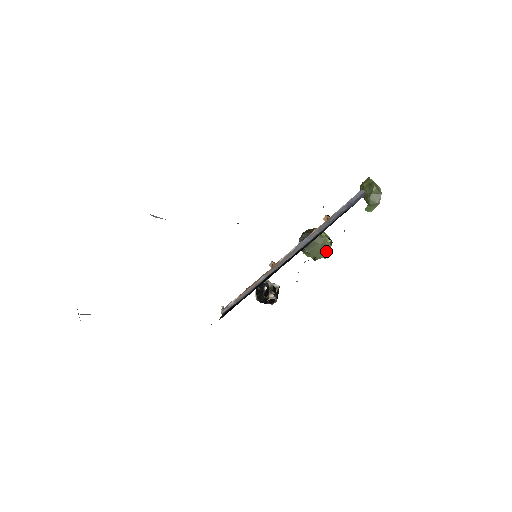
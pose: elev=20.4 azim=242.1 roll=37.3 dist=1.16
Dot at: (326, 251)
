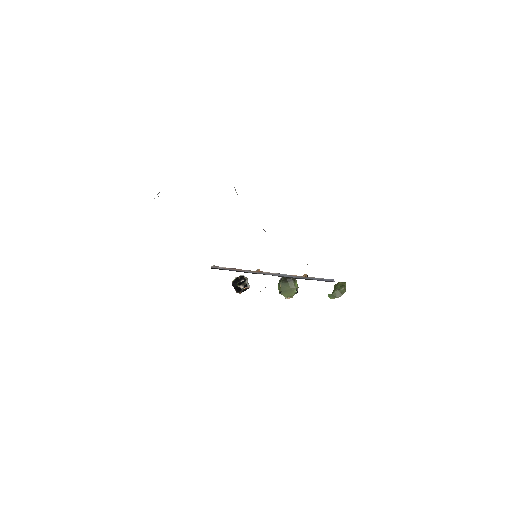
Dot at: (289, 294)
